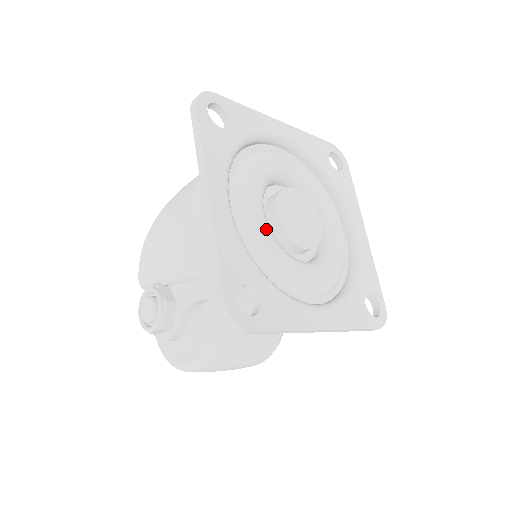
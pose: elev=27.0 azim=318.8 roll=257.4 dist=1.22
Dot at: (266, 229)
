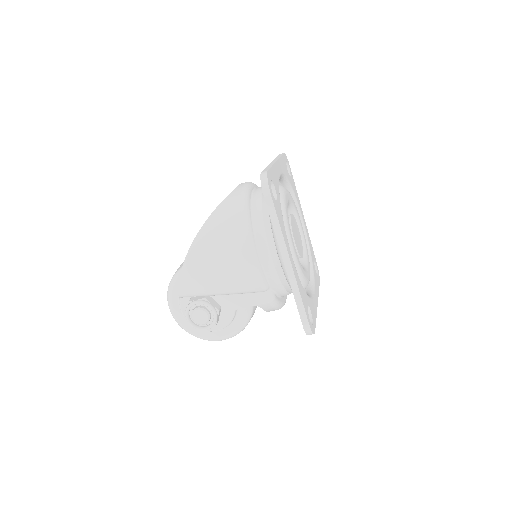
Dot at: (299, 261)
